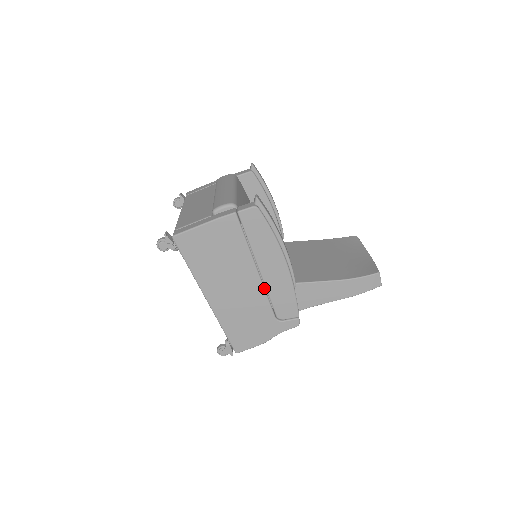
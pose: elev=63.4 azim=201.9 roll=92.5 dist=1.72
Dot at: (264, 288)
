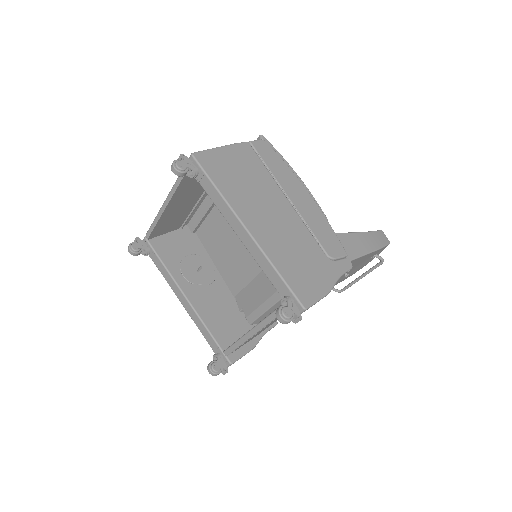
Dot at: (301, 220)
